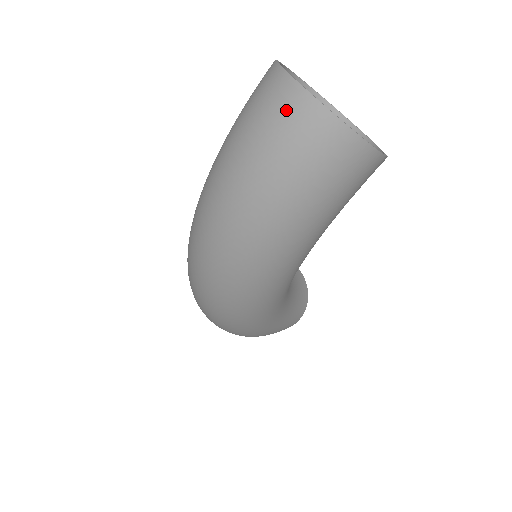
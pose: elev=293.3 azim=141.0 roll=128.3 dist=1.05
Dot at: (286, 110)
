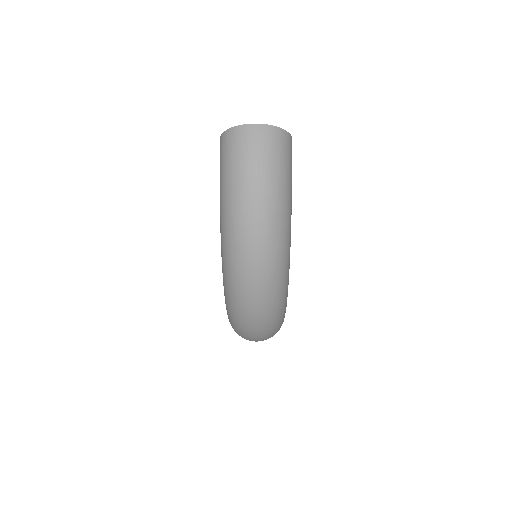
Dot at: (255, 136)
